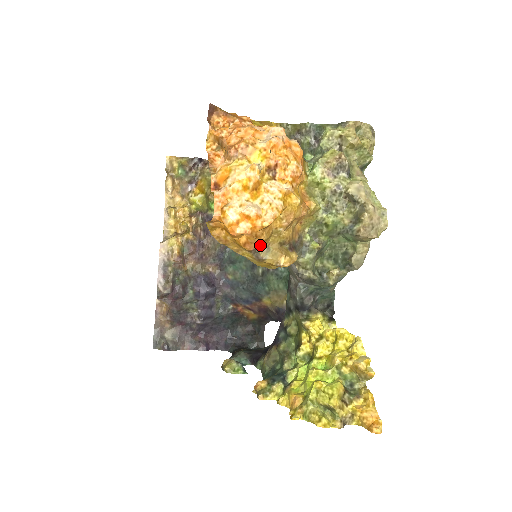
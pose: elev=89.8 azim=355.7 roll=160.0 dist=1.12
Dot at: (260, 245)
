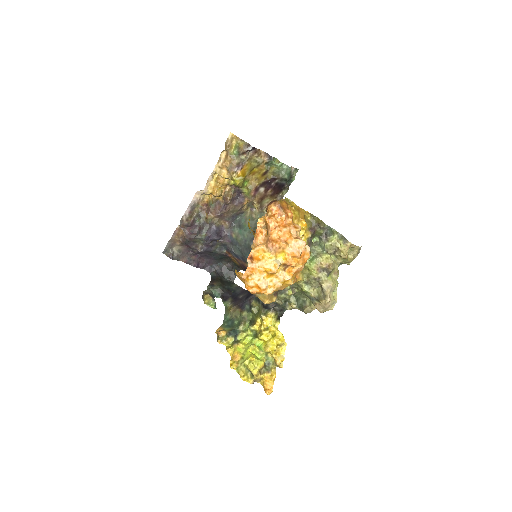
Dot at: occluded
